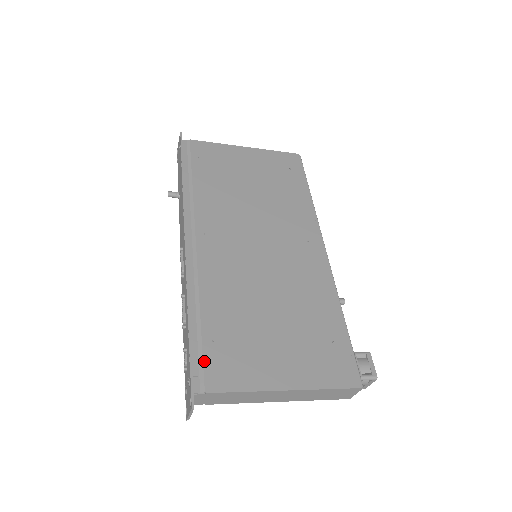
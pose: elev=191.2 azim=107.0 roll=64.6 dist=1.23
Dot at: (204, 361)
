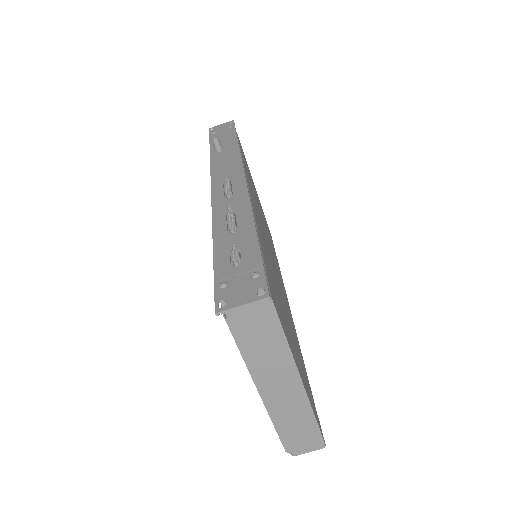
Dot at: occluded
